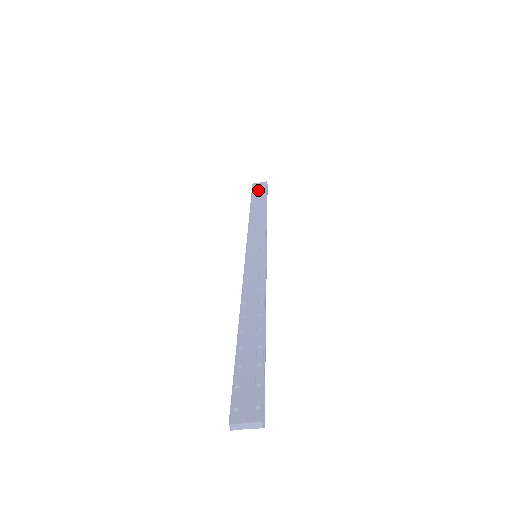
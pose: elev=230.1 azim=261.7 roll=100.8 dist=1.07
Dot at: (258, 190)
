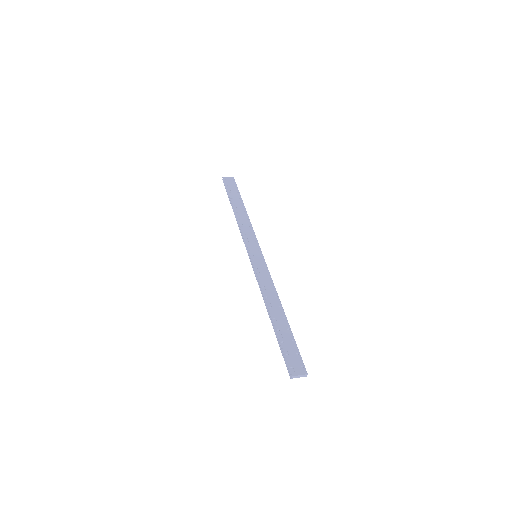
Dot at: (231, 186)
